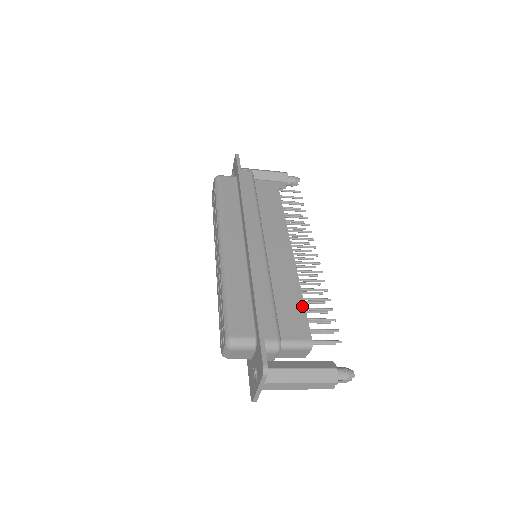
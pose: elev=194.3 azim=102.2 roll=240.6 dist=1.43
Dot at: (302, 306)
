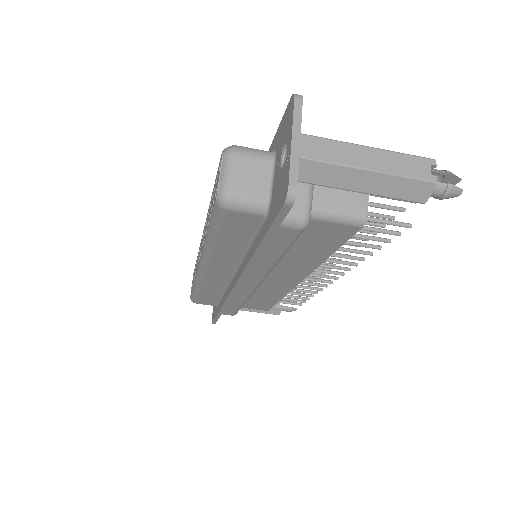
Dot at: occluded
